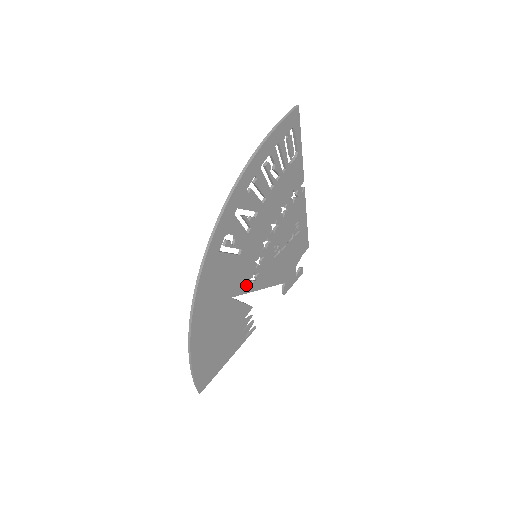
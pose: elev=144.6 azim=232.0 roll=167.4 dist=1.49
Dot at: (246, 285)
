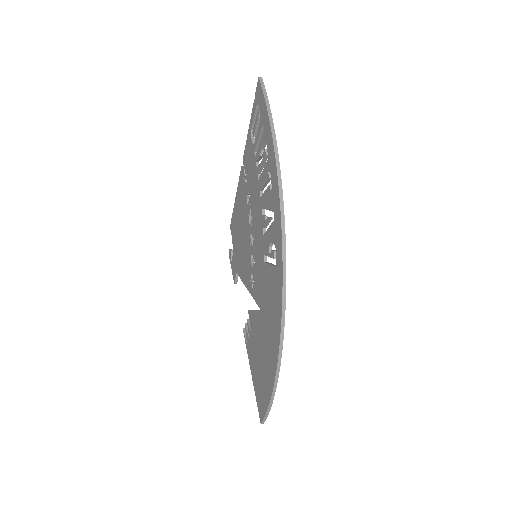
Dot at: occluded
